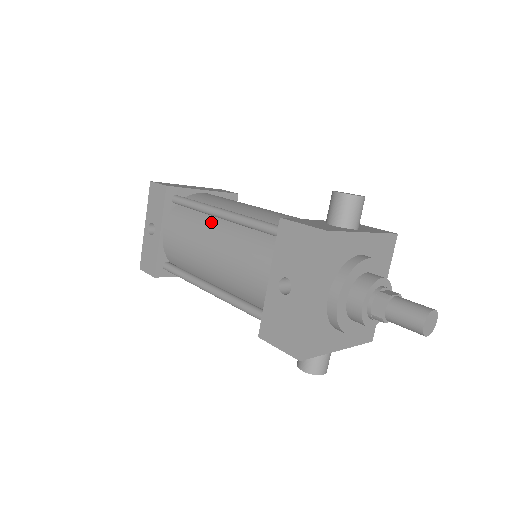
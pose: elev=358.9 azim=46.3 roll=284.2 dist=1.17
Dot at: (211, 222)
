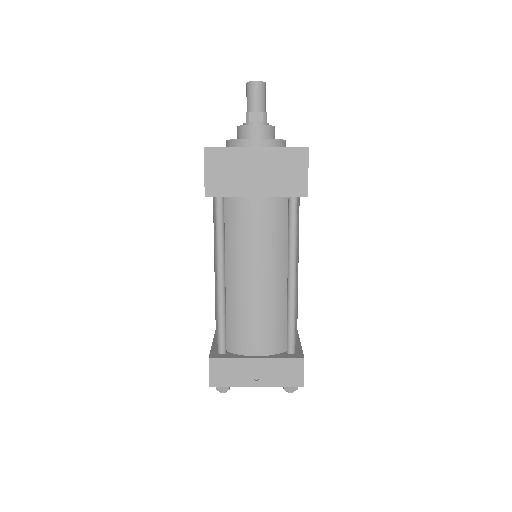
Dot at: occluded
